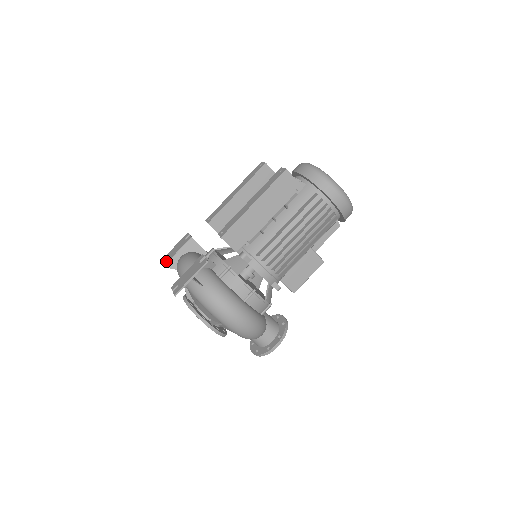
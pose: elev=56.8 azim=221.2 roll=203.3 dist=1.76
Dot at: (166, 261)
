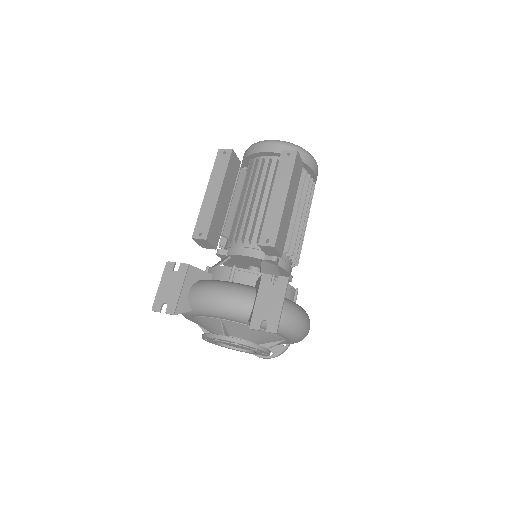
Dot at: (171, 307)
